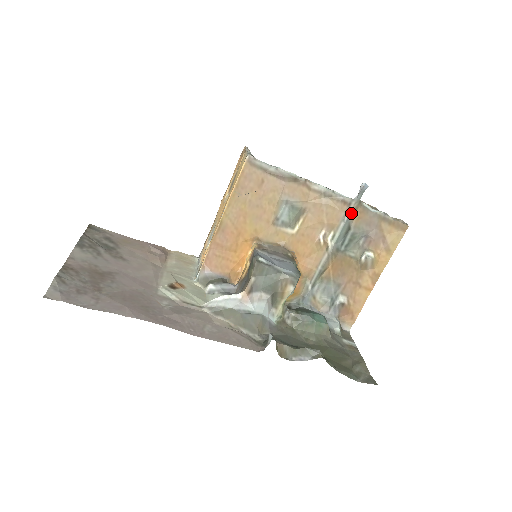
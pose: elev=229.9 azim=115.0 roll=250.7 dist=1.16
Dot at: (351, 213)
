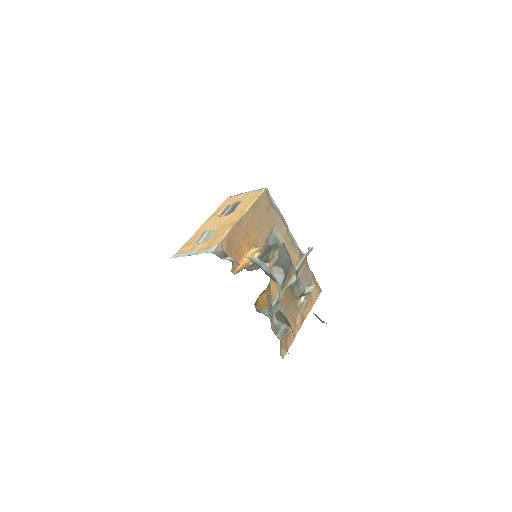
Dot at: (302, 262)
